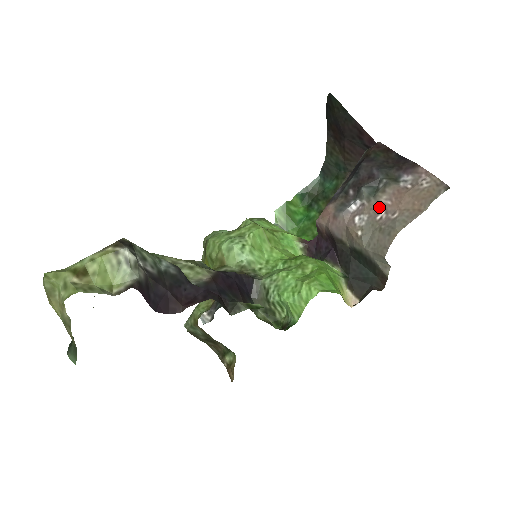
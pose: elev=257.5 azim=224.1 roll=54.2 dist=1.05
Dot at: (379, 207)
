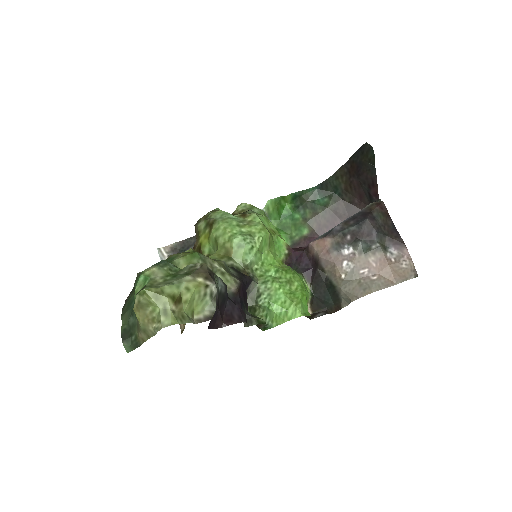
Dot at: (365, 264)
